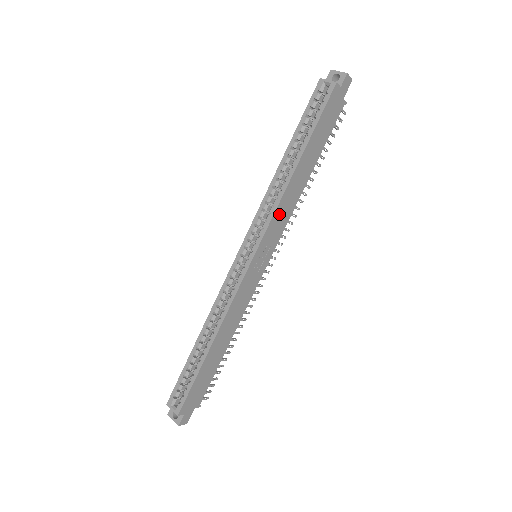
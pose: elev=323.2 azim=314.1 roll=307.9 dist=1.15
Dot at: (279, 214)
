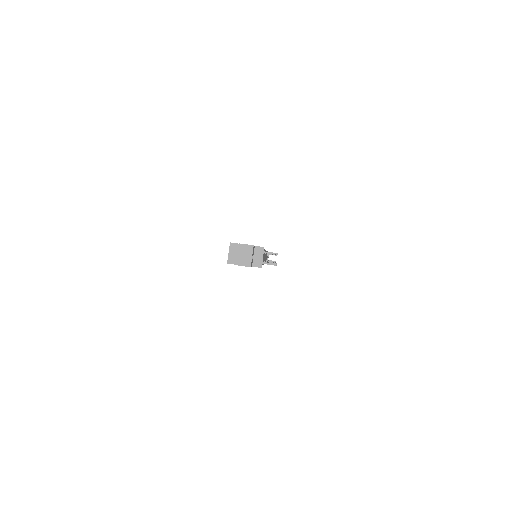
Dot at: occluded
